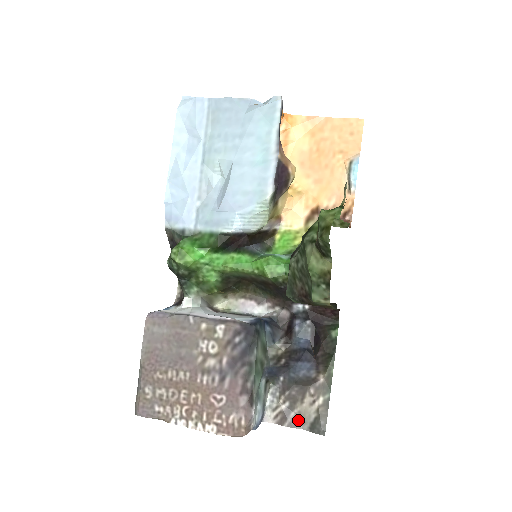
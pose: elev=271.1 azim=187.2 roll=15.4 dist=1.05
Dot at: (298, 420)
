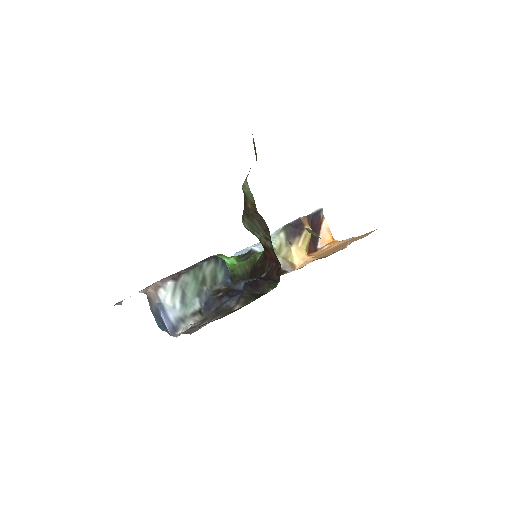
Dot at: (194, 331)
